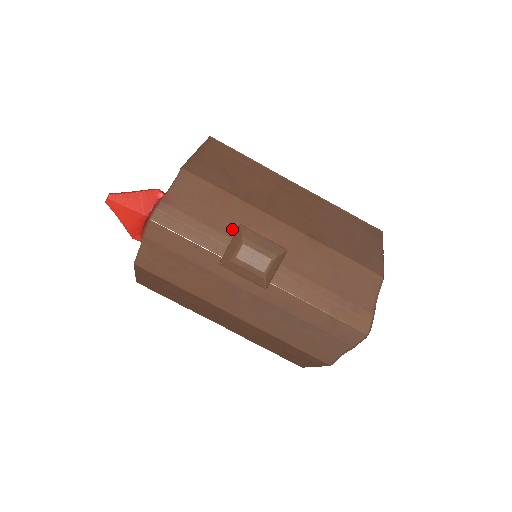
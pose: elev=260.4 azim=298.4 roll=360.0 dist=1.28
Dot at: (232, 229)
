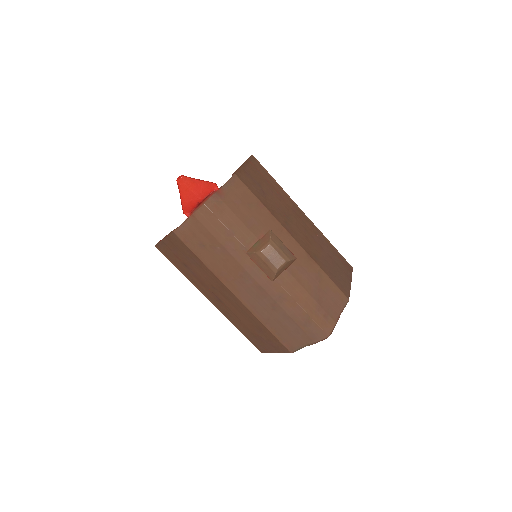
Dot at: (258, 230)
